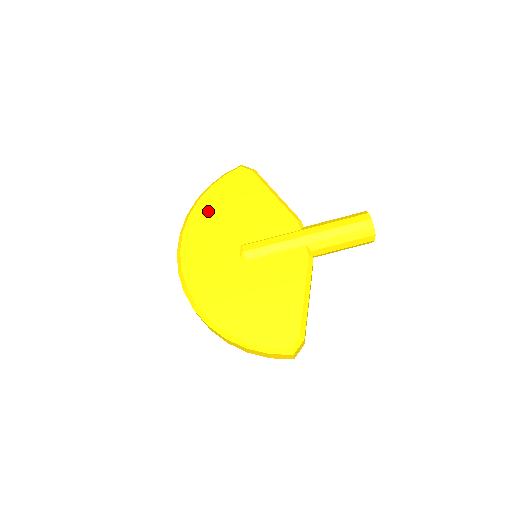
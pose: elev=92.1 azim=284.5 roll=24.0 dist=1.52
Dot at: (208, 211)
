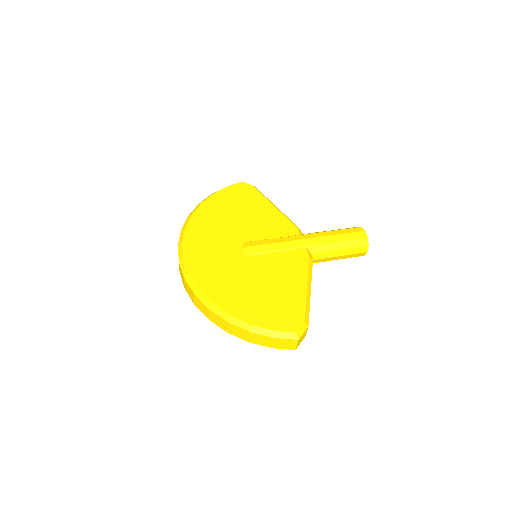
Dot at: (211, 212)
